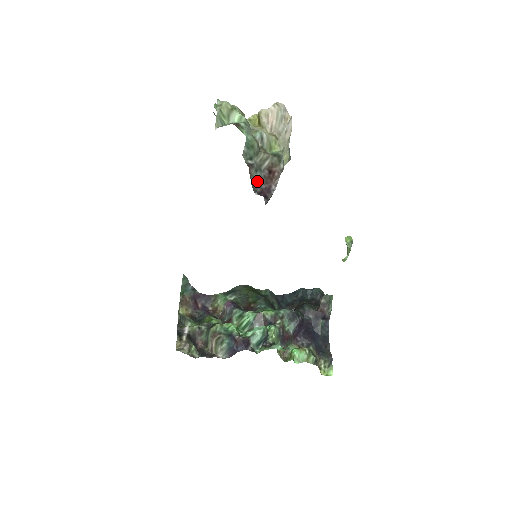
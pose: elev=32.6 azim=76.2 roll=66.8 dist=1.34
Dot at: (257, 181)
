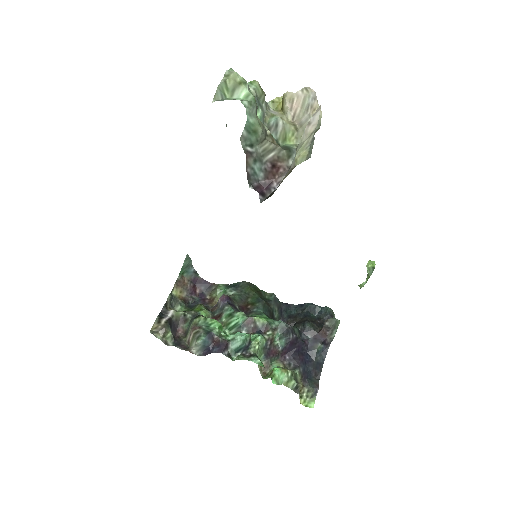
Dot at: (255, 173)
